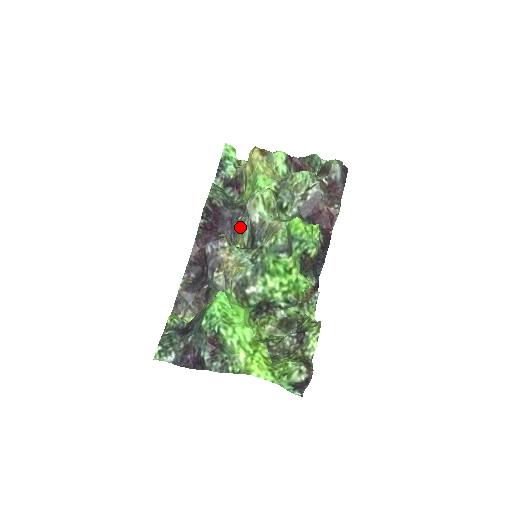
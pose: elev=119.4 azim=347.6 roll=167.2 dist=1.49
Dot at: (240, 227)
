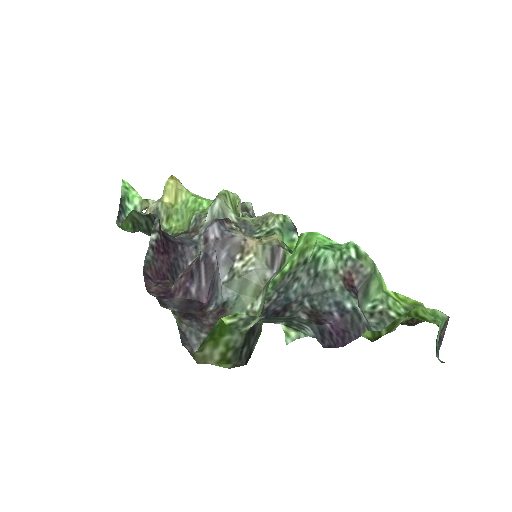
Dot at: occluded
